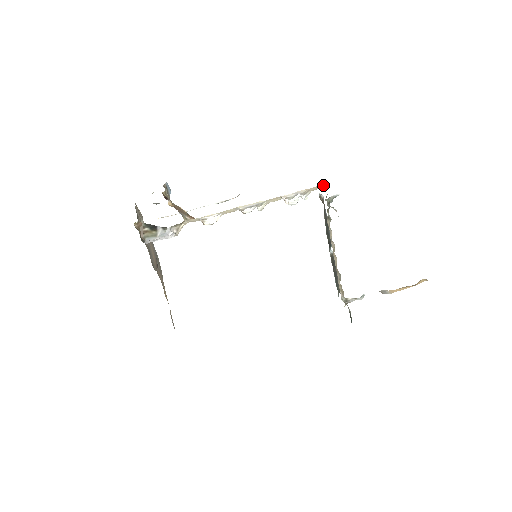
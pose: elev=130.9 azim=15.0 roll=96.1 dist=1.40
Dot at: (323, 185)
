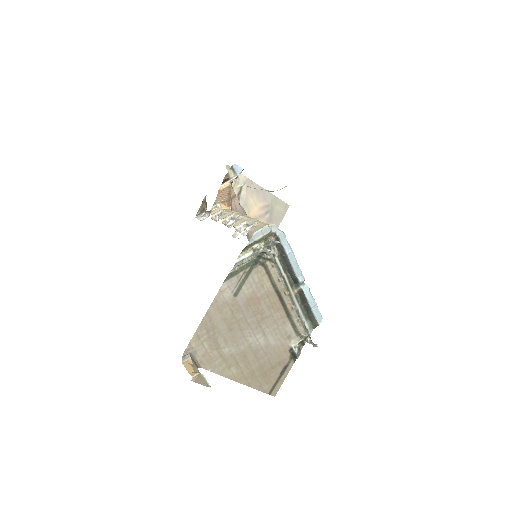
Dot at: (260, 229)
